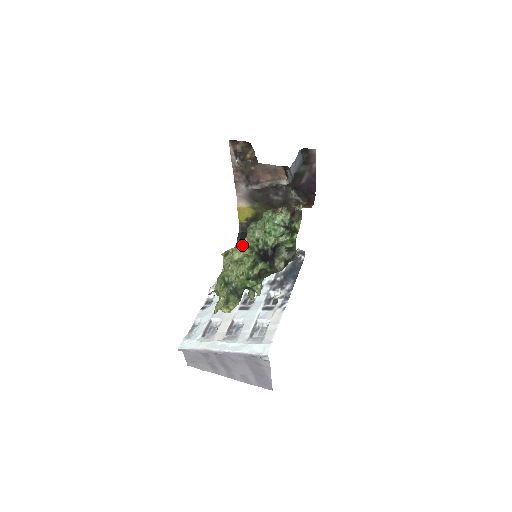
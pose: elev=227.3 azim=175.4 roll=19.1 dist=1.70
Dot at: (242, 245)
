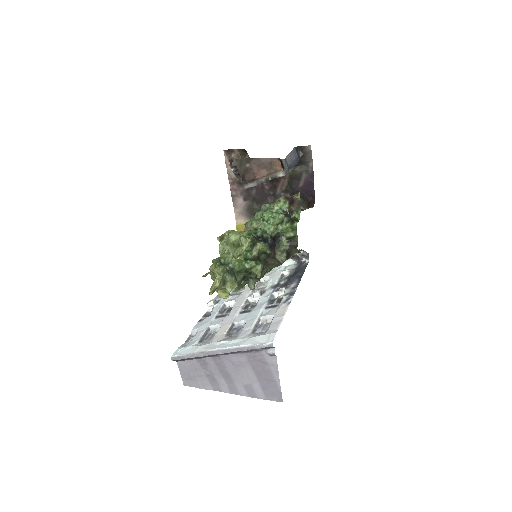
Dot at: occluded
